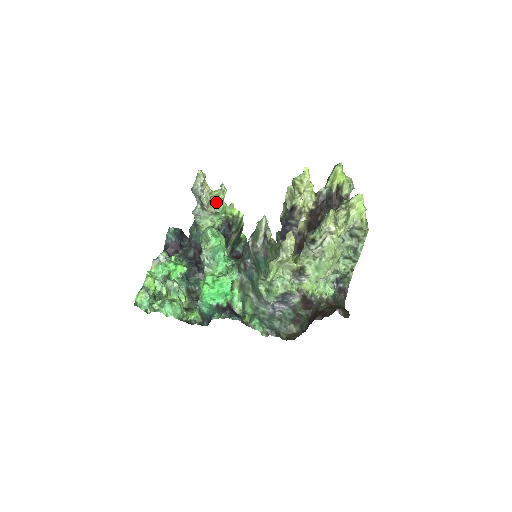
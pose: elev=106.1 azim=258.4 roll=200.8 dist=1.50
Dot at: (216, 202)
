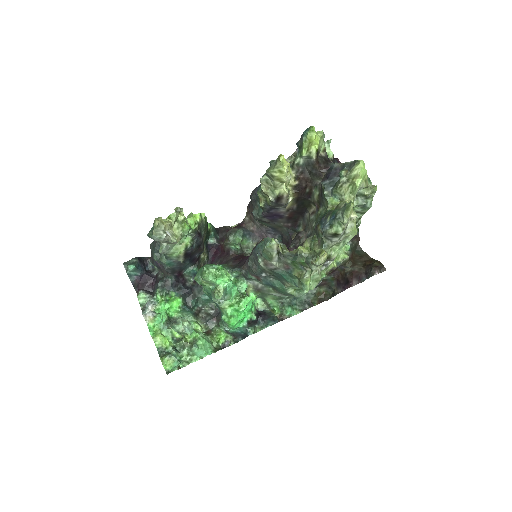
Dot at: (178, 227)
